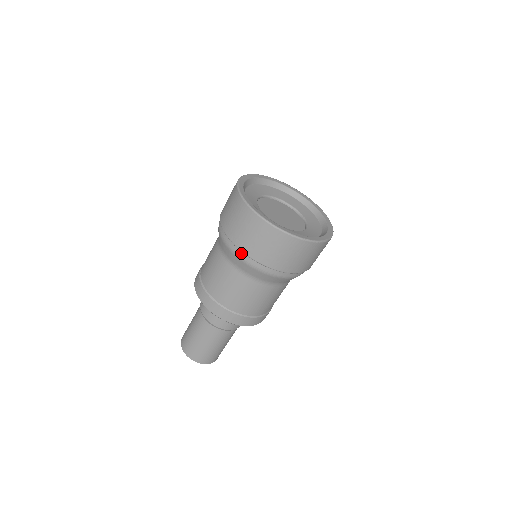
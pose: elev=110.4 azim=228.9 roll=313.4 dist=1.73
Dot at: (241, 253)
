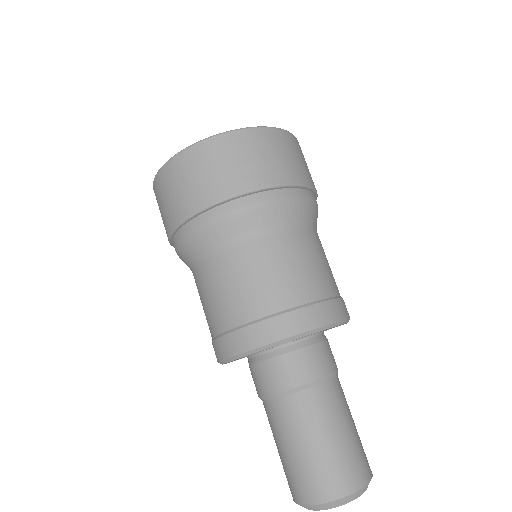
Dot at: (242, 200)
